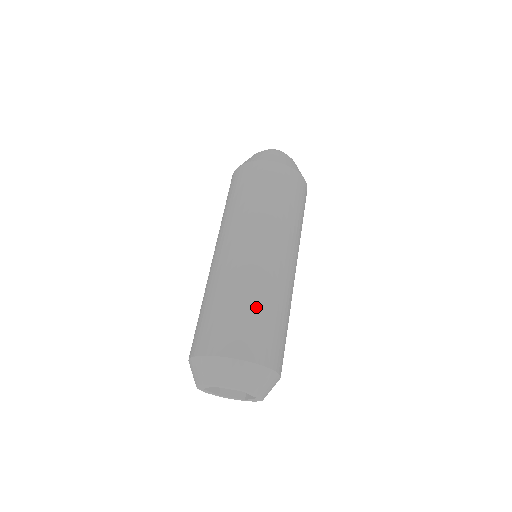
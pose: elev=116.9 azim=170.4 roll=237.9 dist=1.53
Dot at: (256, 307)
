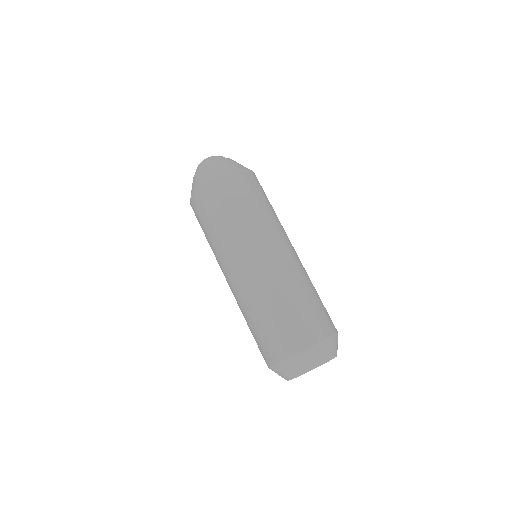
Dot at: (317, 293)
